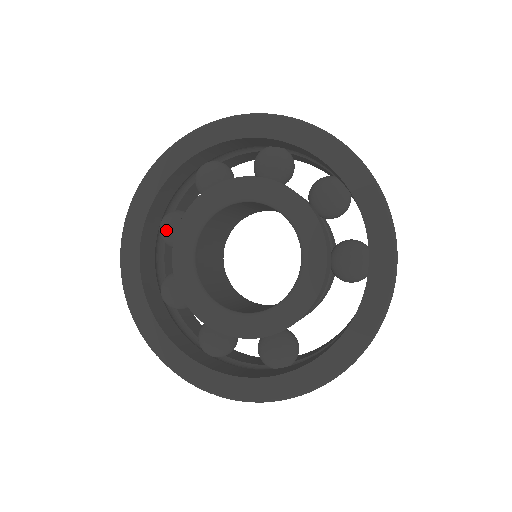
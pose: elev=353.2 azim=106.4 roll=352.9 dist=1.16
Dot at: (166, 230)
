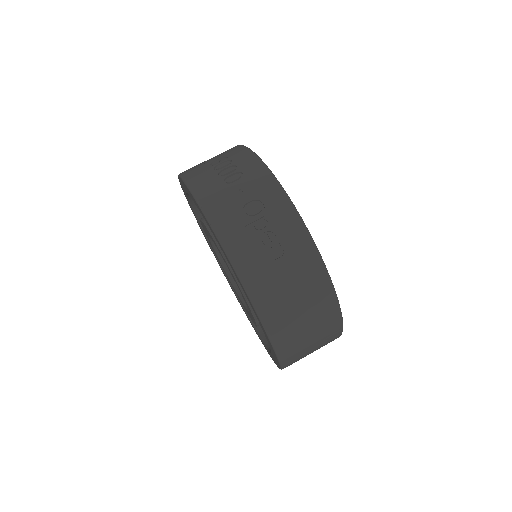
Dot at: occluded
